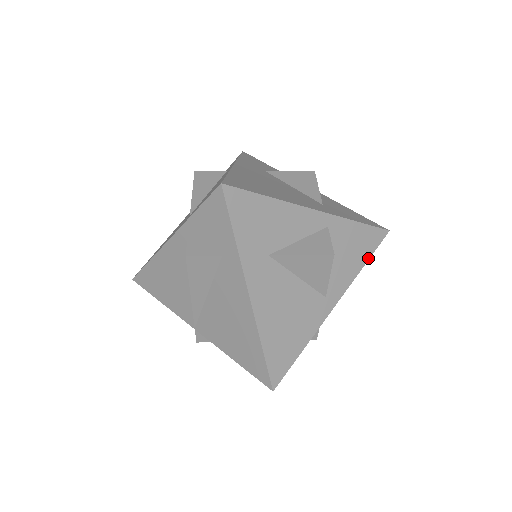
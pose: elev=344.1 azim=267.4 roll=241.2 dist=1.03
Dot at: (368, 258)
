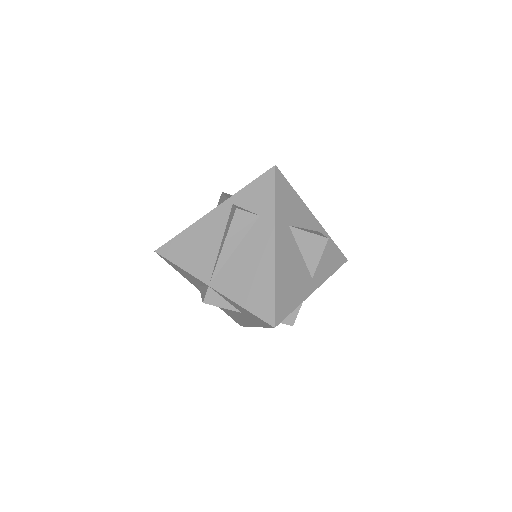
Dot at: (336, 270)
